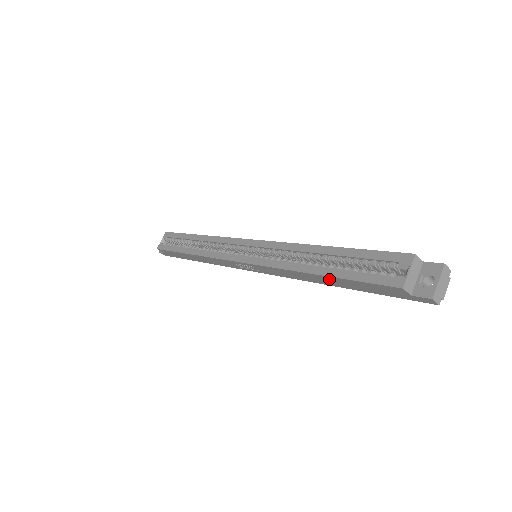
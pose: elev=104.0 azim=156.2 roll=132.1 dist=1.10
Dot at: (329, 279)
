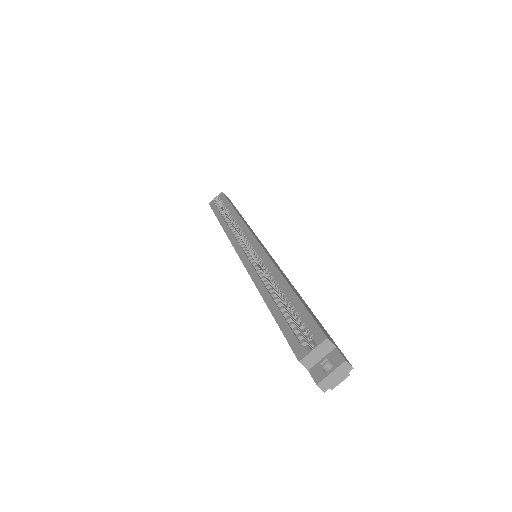
Dot at: occluded
